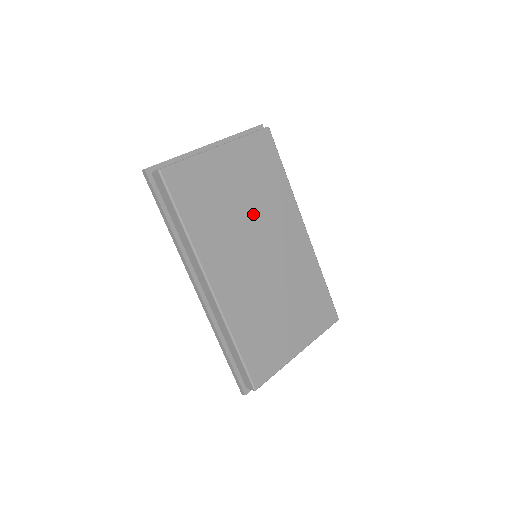
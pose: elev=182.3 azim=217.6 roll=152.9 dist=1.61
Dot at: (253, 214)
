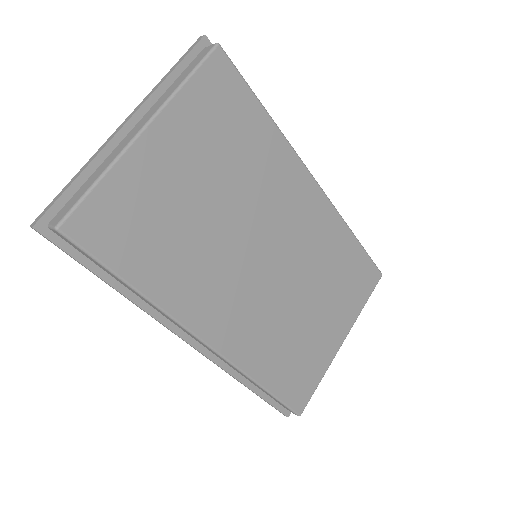
Dot at: (235, 208)
